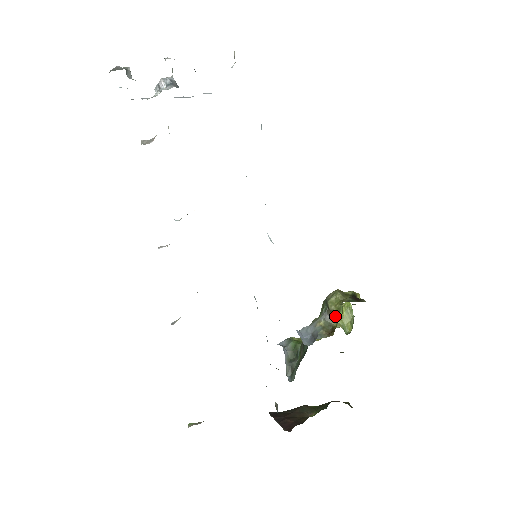
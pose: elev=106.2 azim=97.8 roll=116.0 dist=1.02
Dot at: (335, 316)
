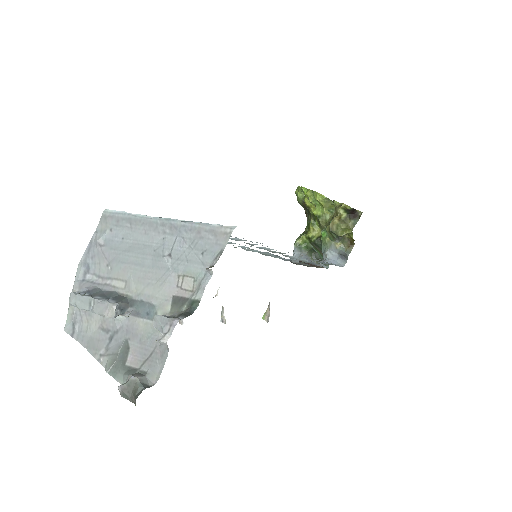
Dot at: occluded
